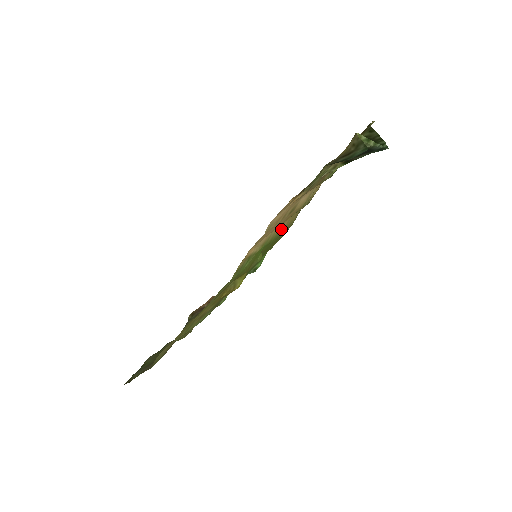
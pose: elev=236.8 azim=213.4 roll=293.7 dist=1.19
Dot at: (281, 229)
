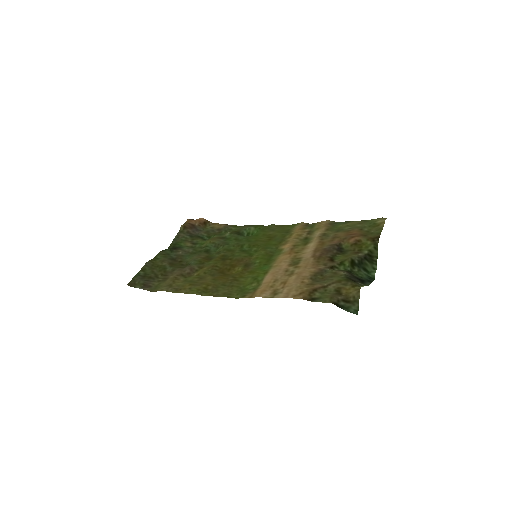
Dot at: (282, 249)
